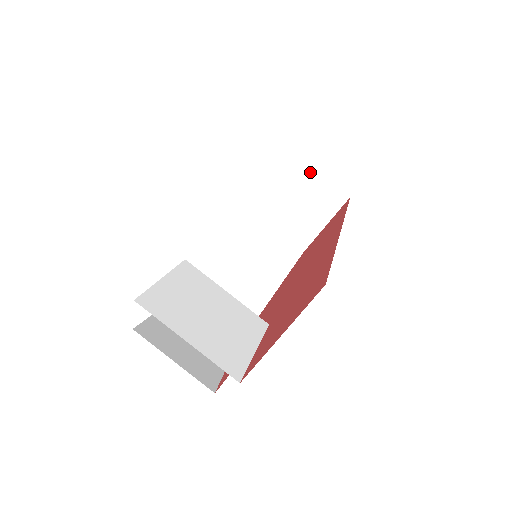
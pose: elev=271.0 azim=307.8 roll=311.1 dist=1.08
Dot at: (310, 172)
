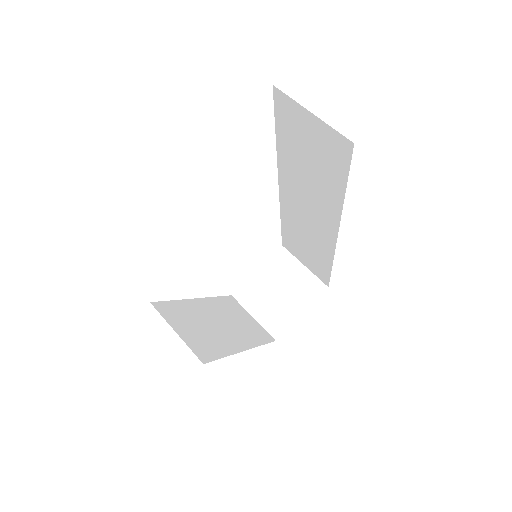
Dot at: (296, 263)
